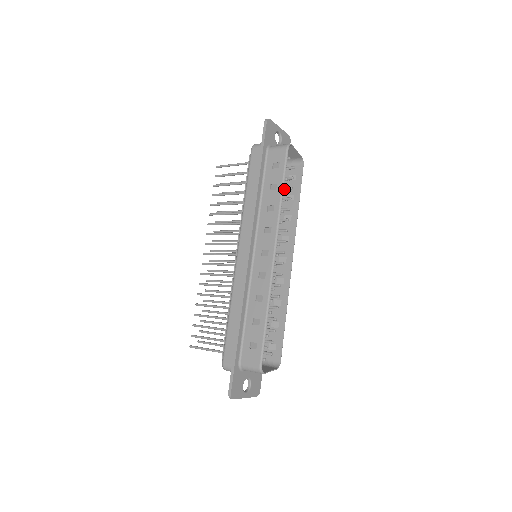
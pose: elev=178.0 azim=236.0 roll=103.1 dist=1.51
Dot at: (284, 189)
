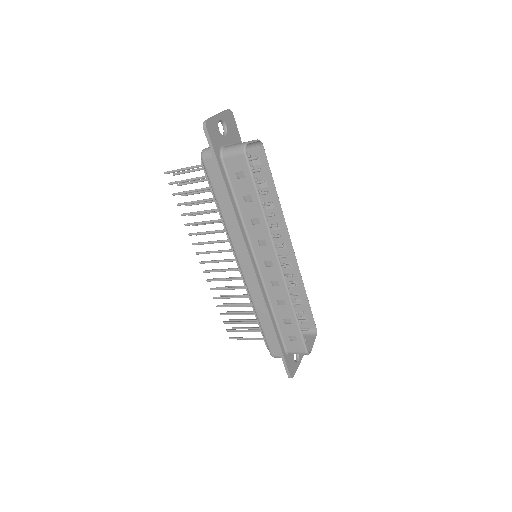
Dot at: (259, 192)
